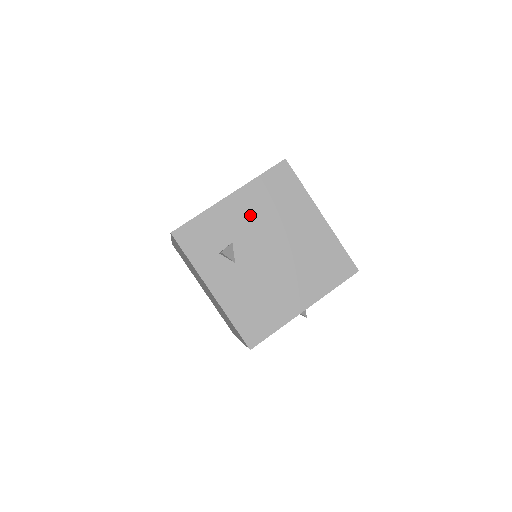
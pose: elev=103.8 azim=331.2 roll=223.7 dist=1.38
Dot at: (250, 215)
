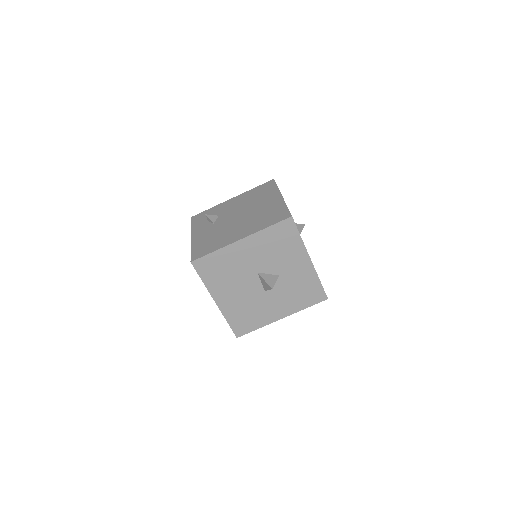
Dot at: (237, 204)
